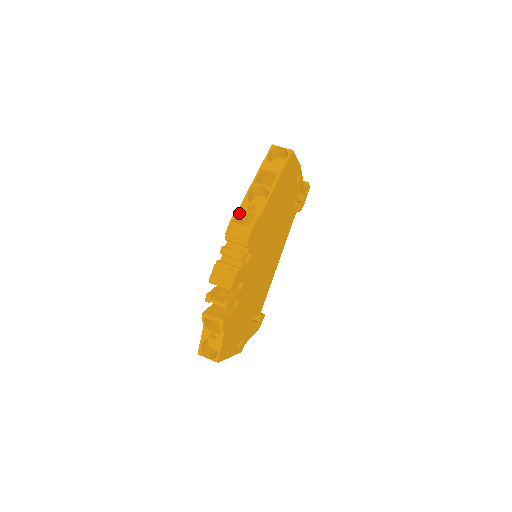
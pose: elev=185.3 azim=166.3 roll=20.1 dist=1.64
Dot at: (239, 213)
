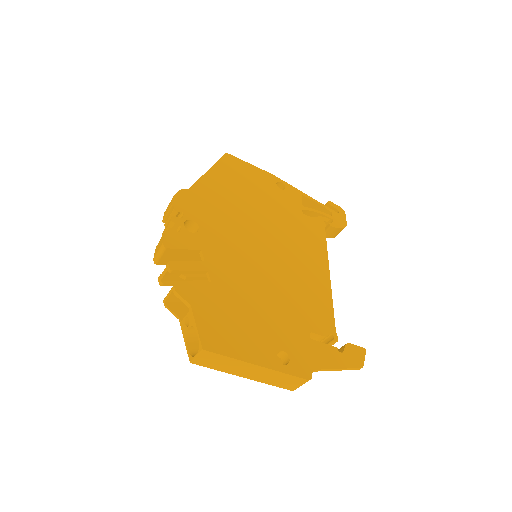
Dot at: occluded
